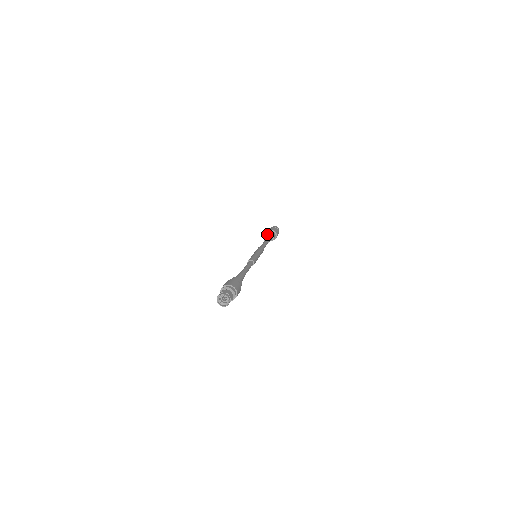
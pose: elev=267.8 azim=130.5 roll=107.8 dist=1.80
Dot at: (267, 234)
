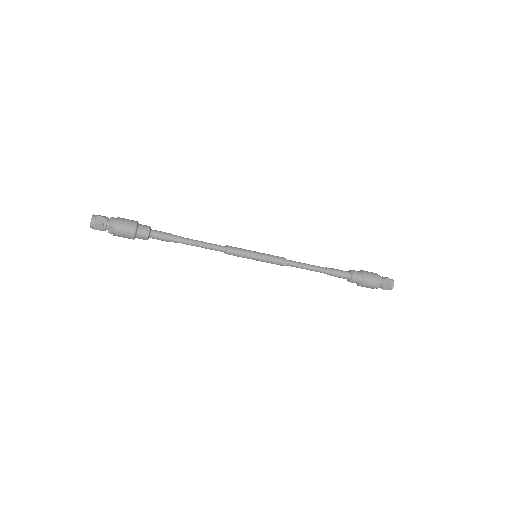
Dot at: (348, 271)
